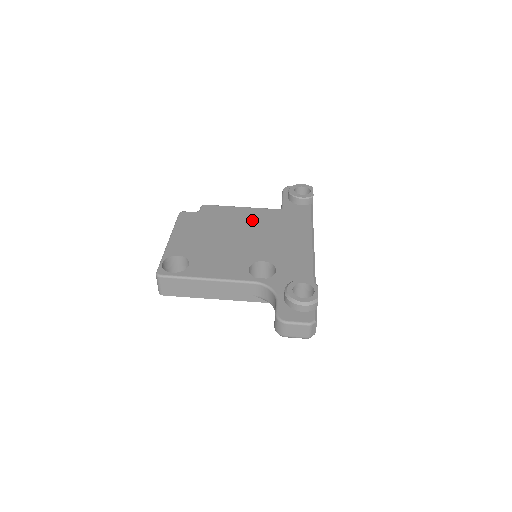
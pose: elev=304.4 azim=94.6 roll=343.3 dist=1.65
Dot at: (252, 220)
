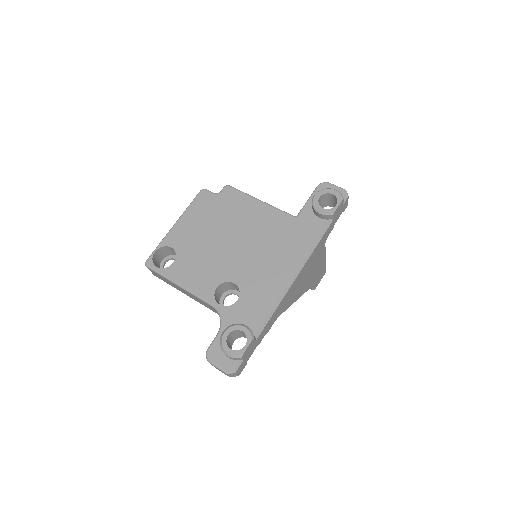
Dot at: (257, 224)
